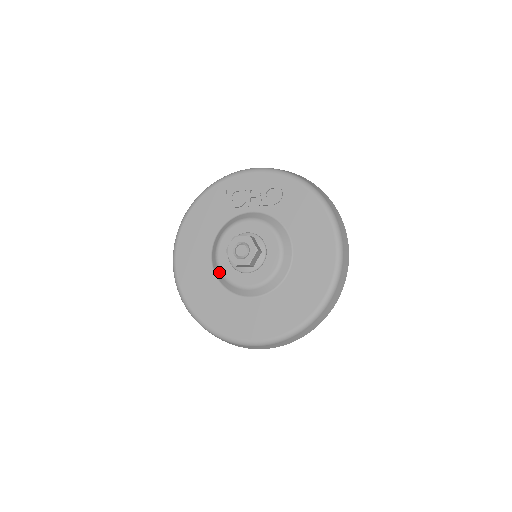
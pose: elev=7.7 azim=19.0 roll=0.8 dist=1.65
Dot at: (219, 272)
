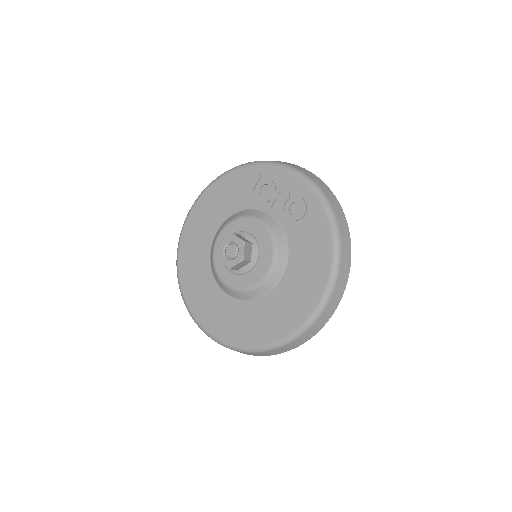
Dot at: (212, 253)
